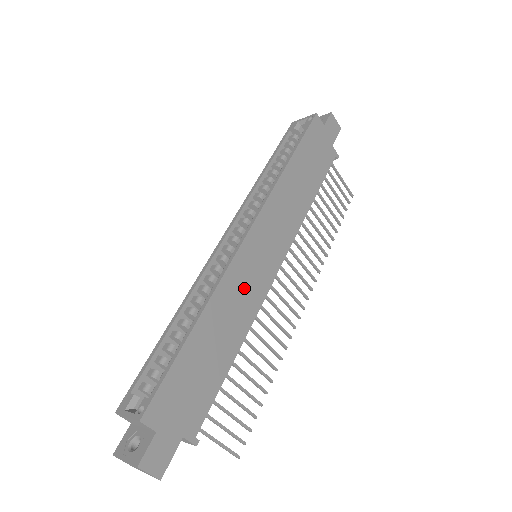
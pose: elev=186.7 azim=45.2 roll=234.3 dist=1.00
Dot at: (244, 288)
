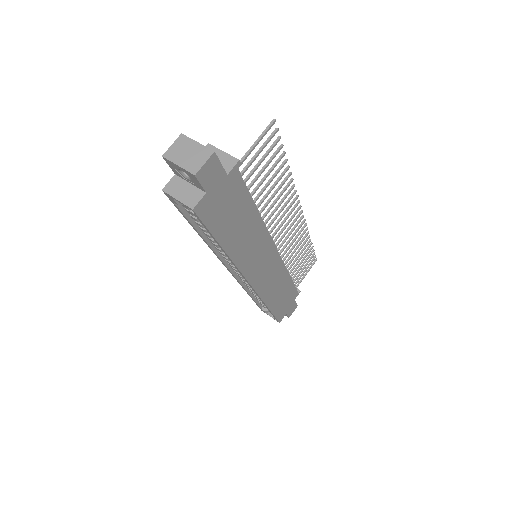
Dot at: (271, 279)
